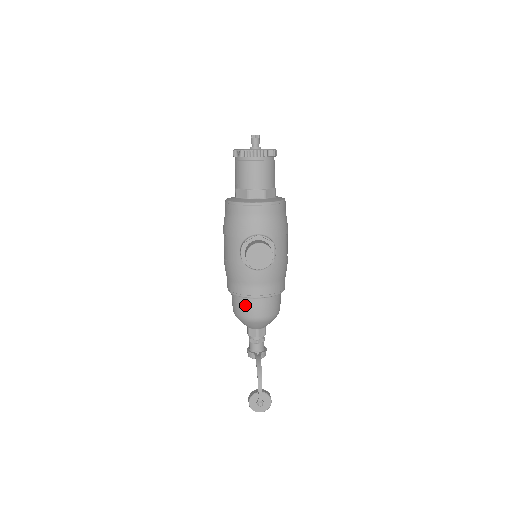
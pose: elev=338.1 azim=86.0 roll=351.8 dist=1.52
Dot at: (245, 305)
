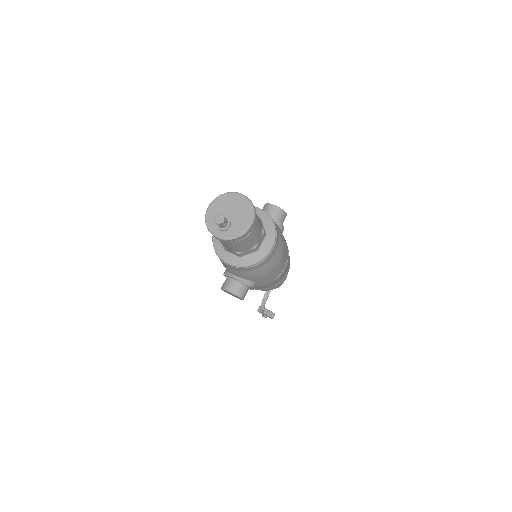
Dot at: occluded
